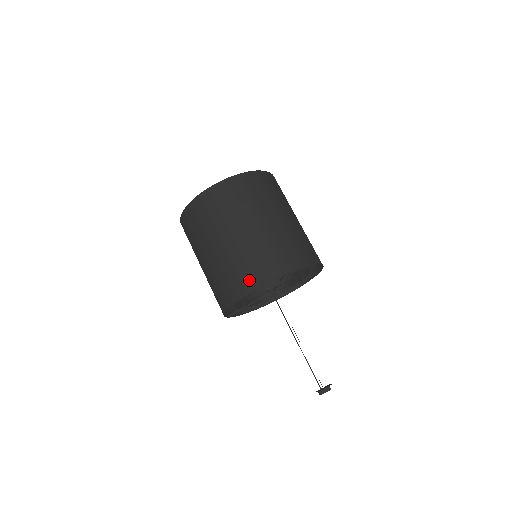
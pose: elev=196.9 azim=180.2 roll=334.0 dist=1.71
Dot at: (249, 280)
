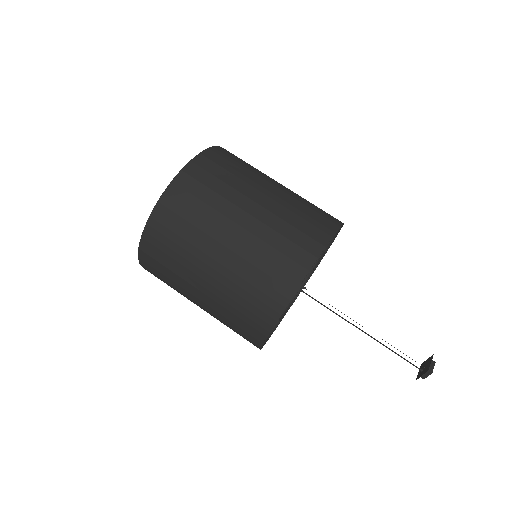
Dot at: (302, 253)
